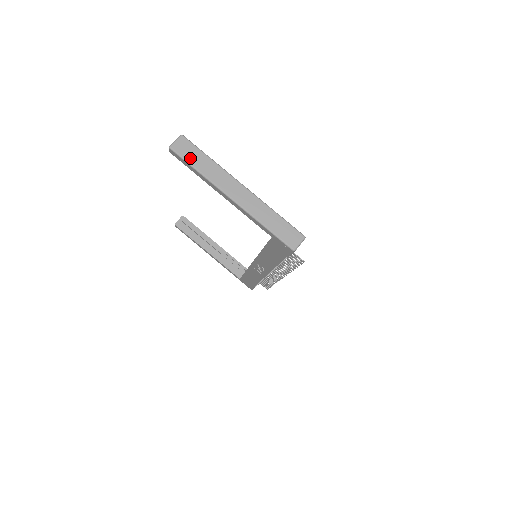
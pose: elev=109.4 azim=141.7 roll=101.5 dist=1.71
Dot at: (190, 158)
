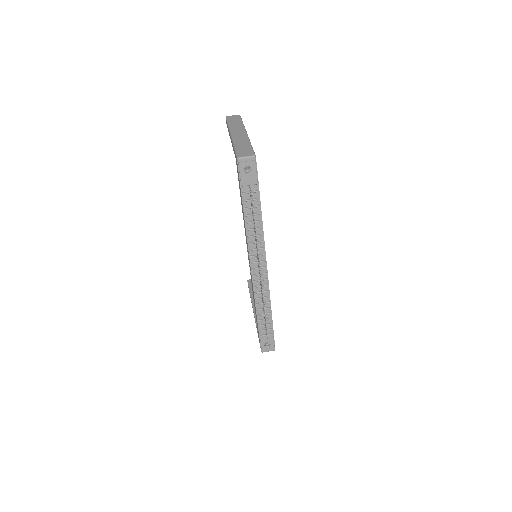
Dot at: (231, 120)
